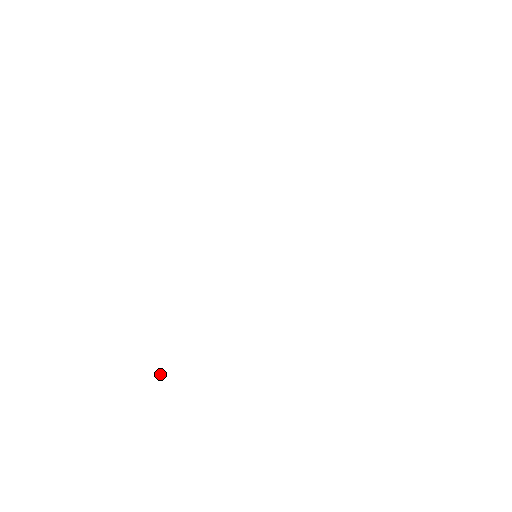
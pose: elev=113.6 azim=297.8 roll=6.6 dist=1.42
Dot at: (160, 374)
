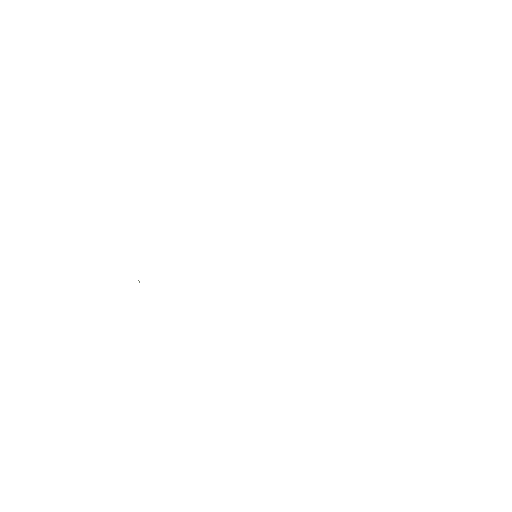
Dot at: occluded
